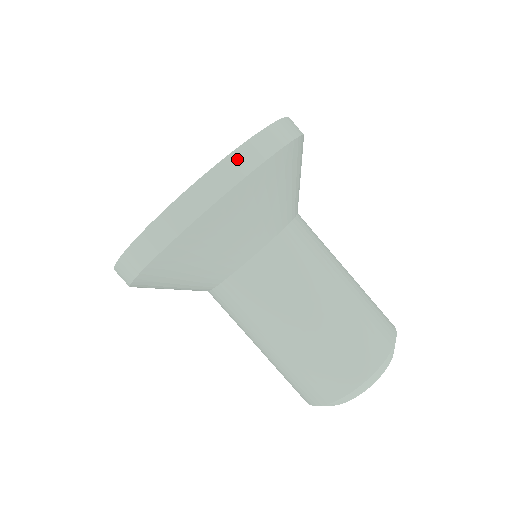
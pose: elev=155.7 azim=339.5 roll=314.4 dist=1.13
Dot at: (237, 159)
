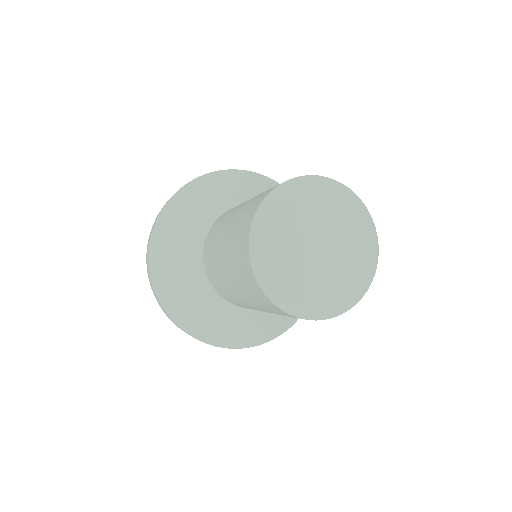
Dot at: occluded
